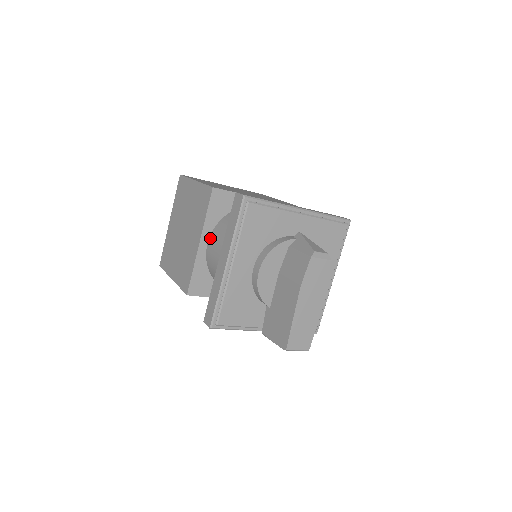
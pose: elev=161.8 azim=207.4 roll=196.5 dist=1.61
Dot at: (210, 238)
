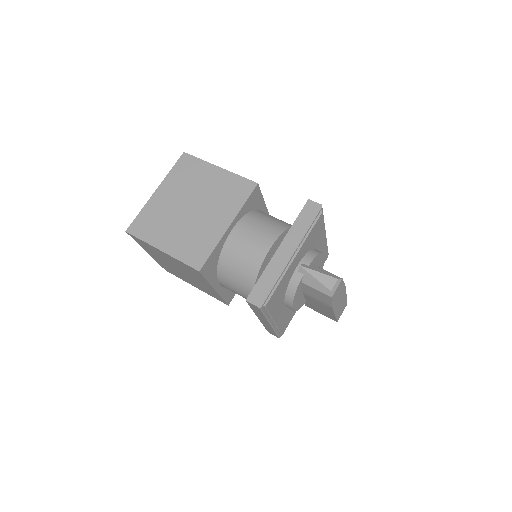
Dot at: (220, 283)
